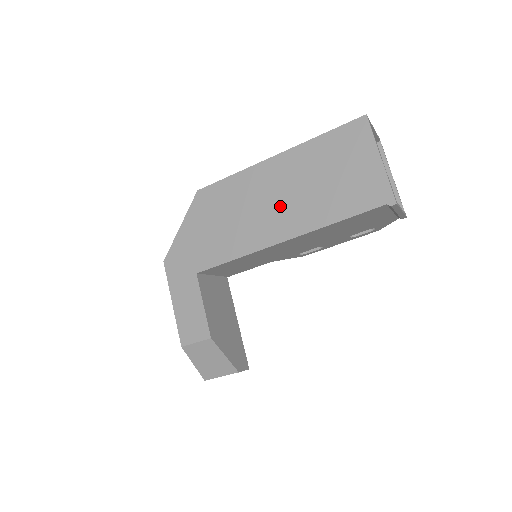
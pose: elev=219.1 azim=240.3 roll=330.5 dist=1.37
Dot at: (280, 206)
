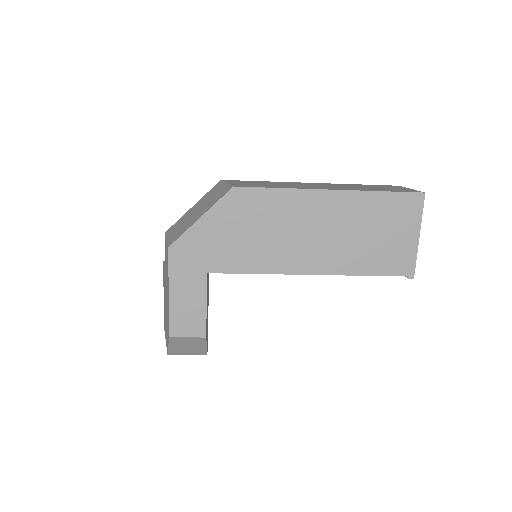
Dot at: (318, 241)
